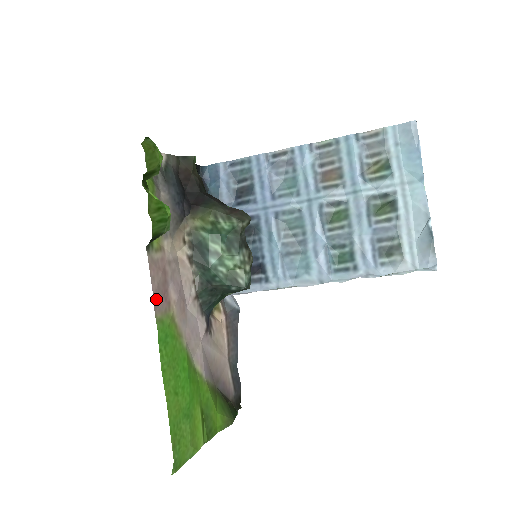
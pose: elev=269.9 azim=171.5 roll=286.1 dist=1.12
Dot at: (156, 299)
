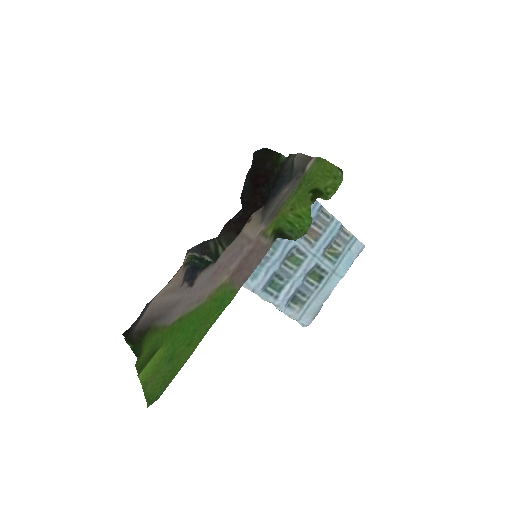
Dot at: (246, 275)
